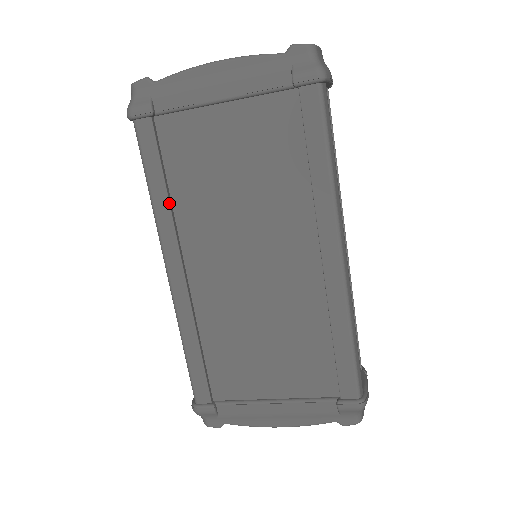
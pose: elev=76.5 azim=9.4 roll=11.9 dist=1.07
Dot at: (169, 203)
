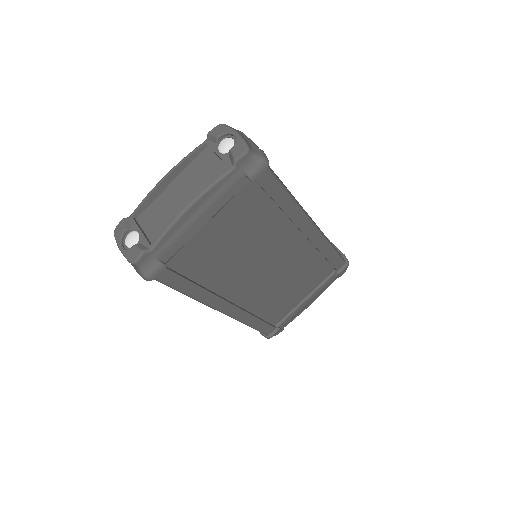
Dot at: (204, 289)
